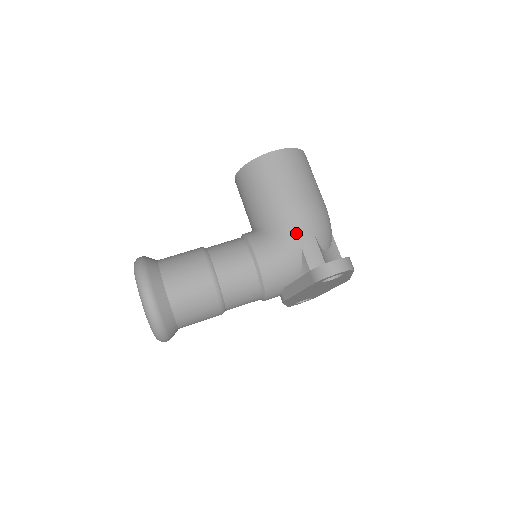
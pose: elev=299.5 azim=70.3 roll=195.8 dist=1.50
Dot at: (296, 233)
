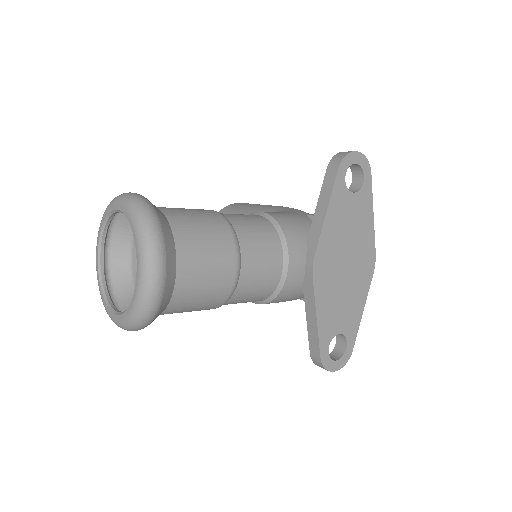
Dot at: (293, 210)
